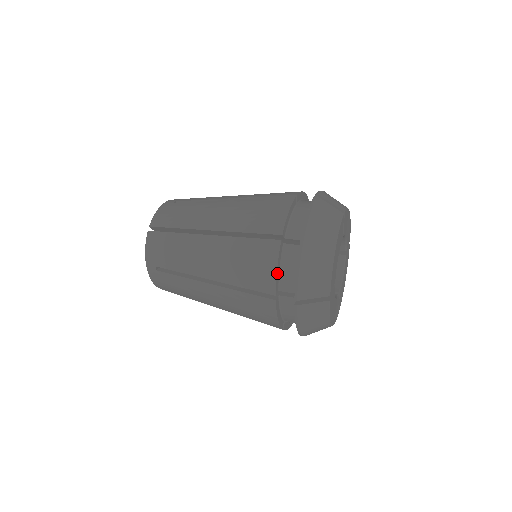
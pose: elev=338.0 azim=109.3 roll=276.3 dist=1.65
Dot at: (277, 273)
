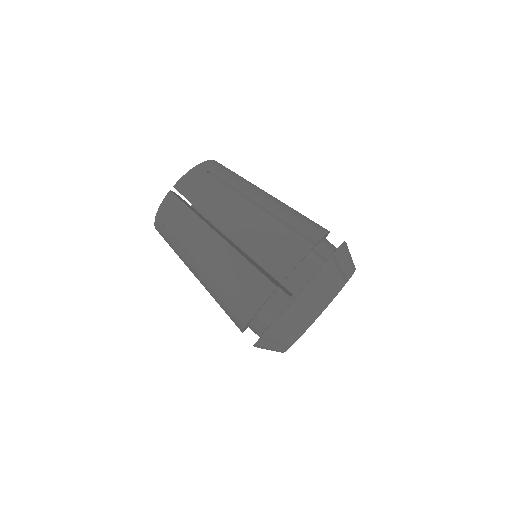
Dot at: occluded
